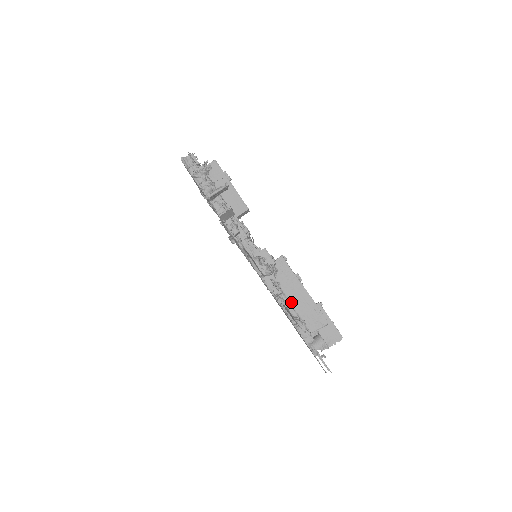
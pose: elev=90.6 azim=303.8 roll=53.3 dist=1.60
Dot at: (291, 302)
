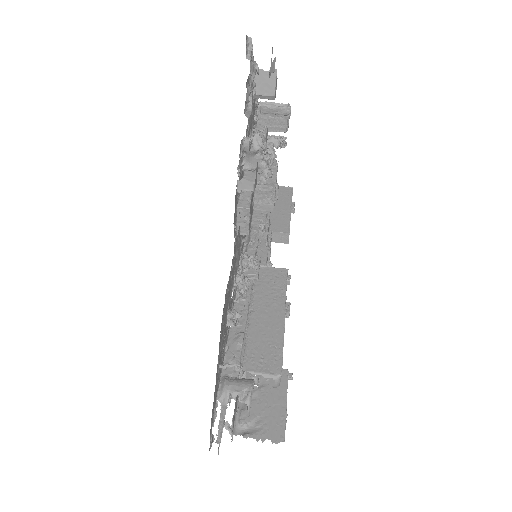
Dot at: (251, 317)
